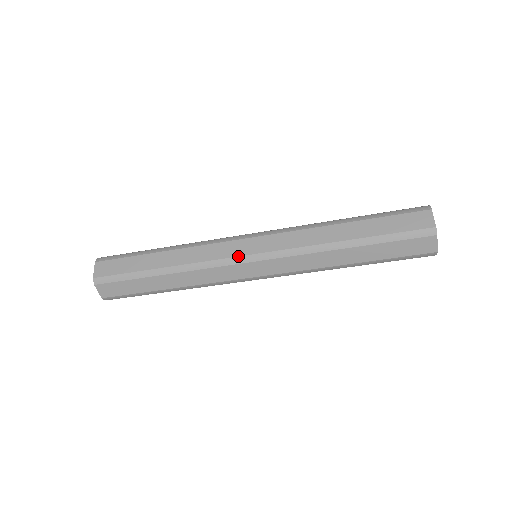
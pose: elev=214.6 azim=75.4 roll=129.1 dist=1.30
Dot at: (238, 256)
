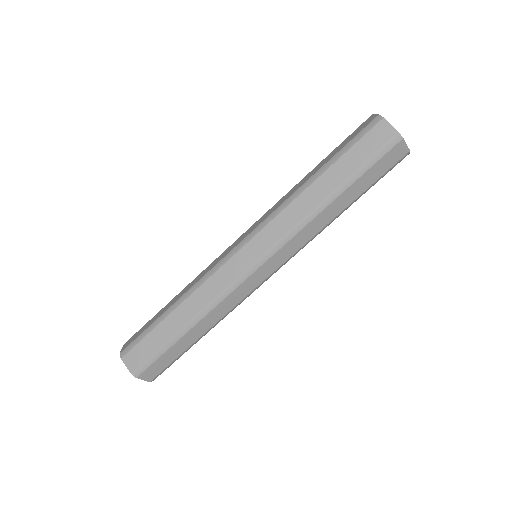
Dot at: (245, 270)
